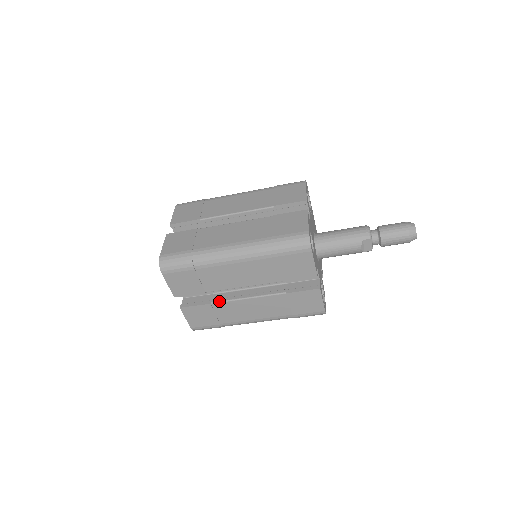
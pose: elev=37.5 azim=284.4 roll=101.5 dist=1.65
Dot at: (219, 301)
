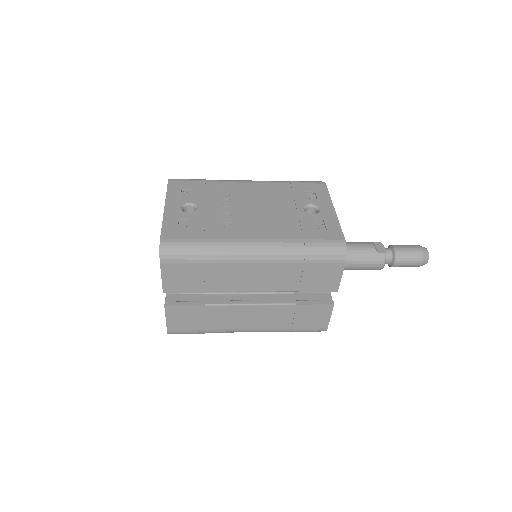
Dot at: occluded
